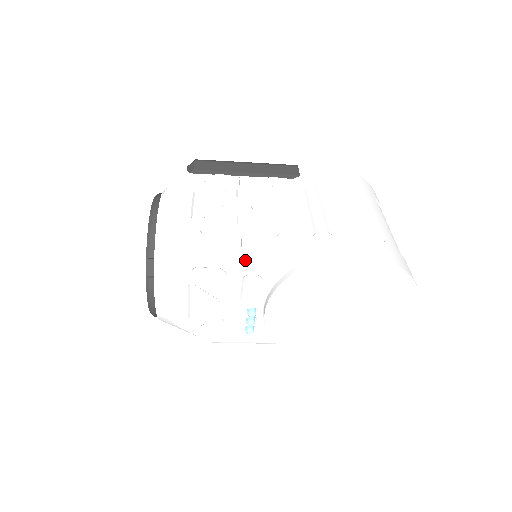
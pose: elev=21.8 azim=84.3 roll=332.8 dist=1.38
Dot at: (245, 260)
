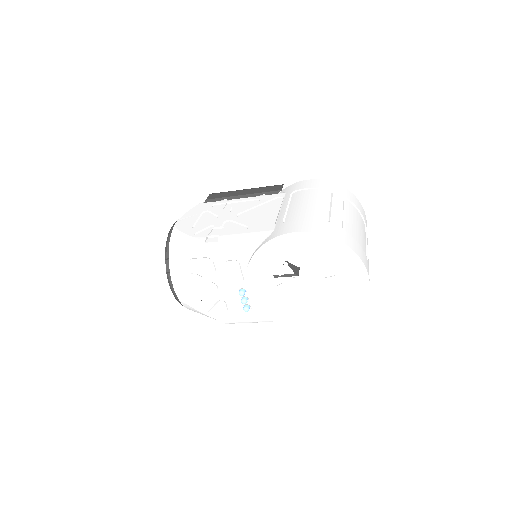
Dot at: (221, 249)
